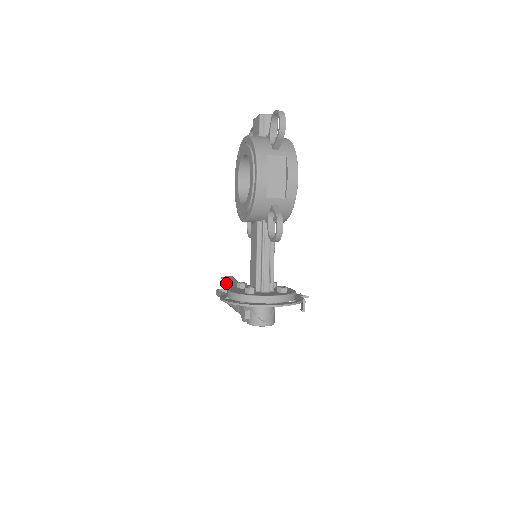
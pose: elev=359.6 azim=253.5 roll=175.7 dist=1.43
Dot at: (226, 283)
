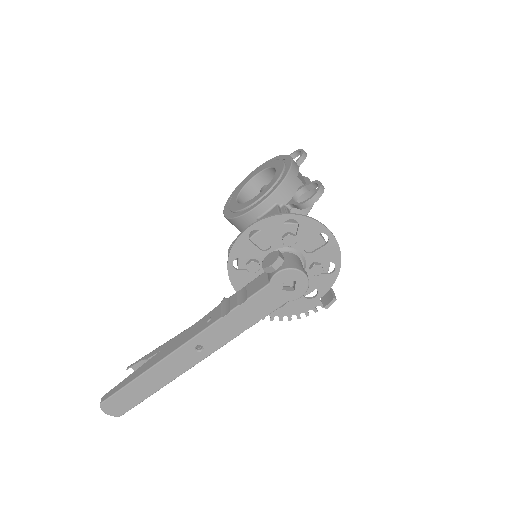
Dot at: occluded
